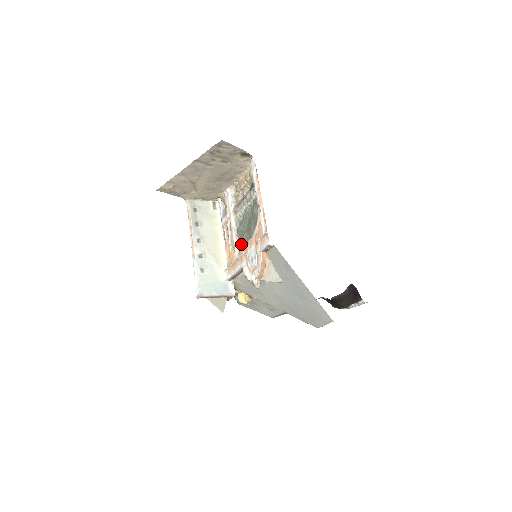
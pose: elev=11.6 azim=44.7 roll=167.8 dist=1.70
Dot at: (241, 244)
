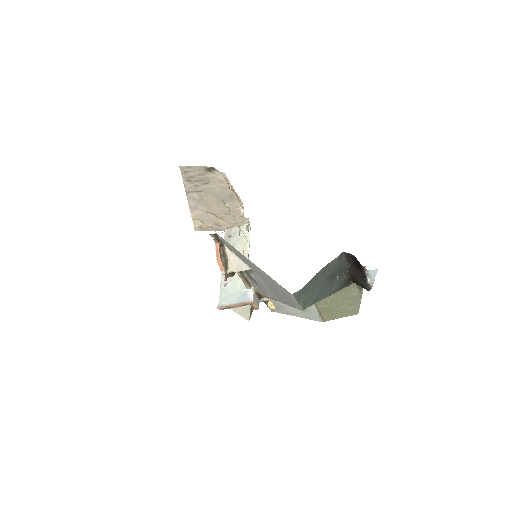
Dot at: occluded
